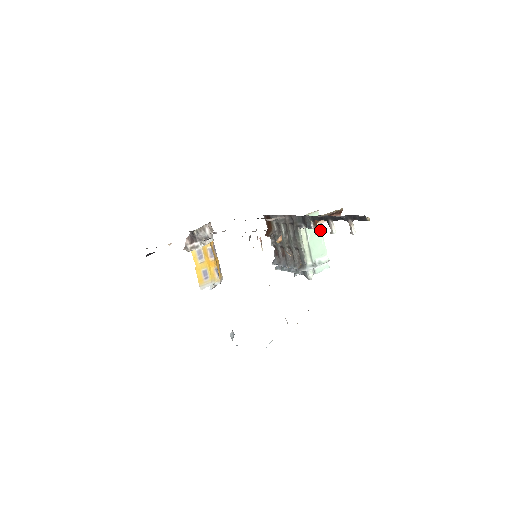
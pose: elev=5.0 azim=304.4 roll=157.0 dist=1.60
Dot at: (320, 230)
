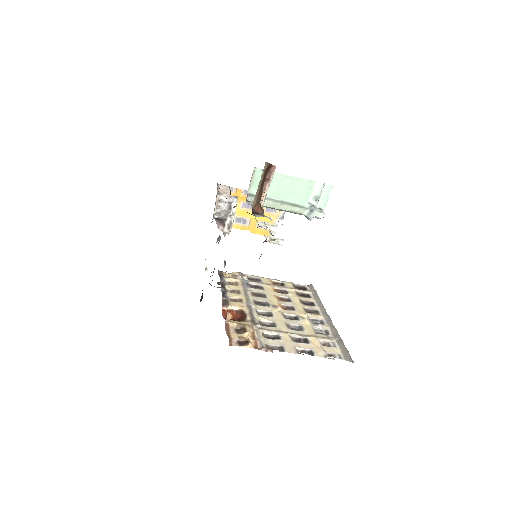
Dot at: (280, 176)
